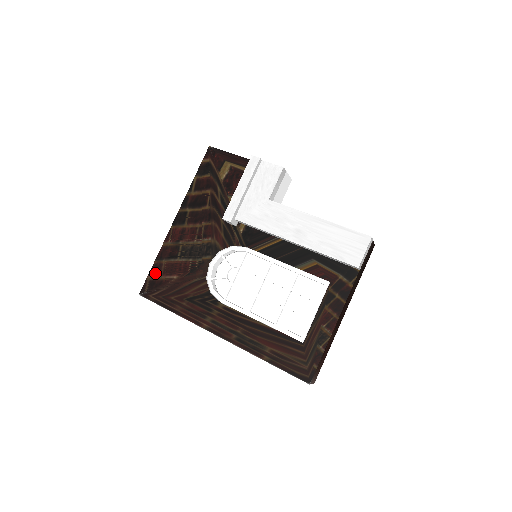
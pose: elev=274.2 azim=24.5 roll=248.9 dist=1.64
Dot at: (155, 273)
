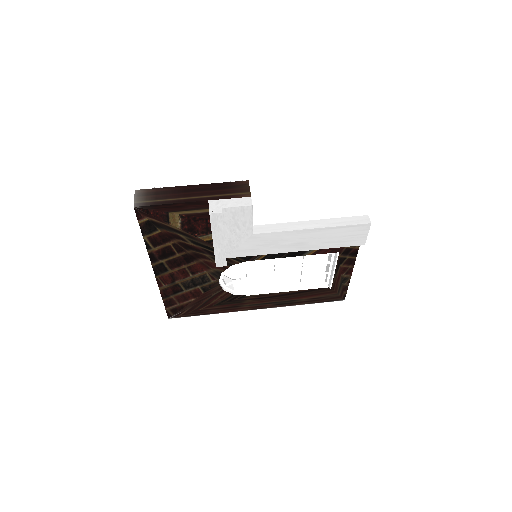
Dot at: (171, 305)
